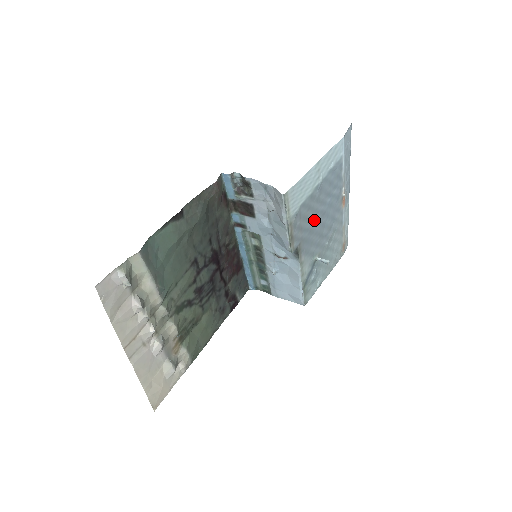
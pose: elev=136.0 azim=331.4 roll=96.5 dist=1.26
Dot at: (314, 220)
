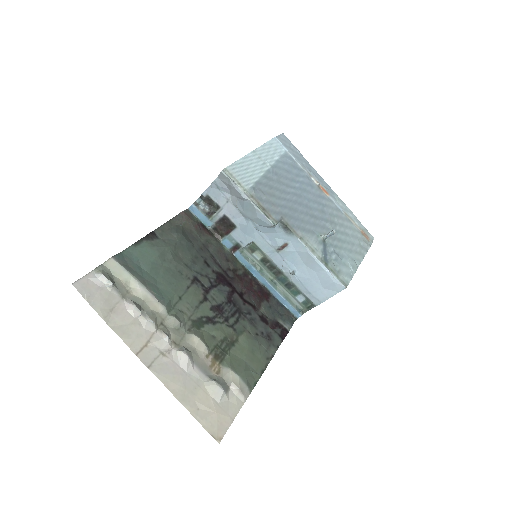
Dot at: (288, 200)
